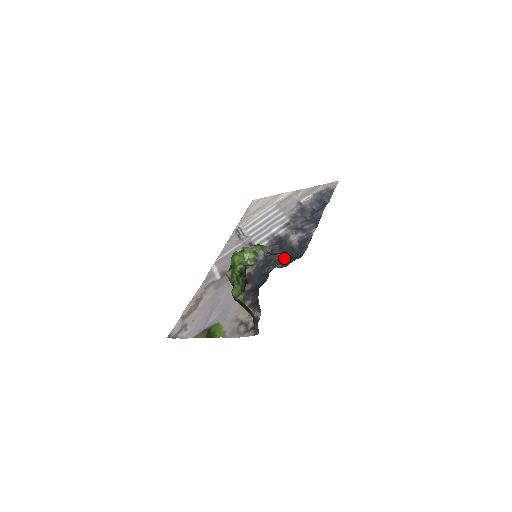
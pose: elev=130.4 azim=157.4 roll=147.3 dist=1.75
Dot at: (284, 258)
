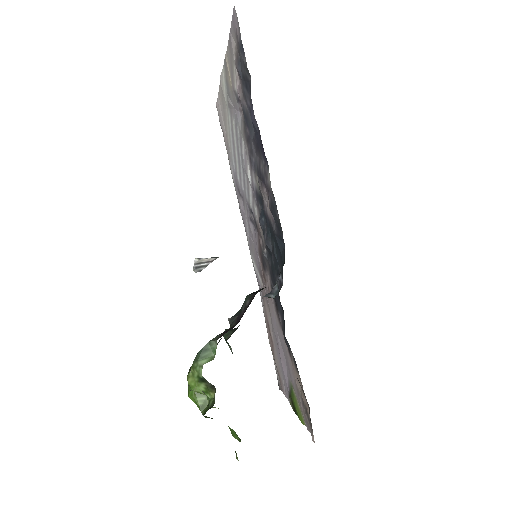
Dot at: (276, 256)
